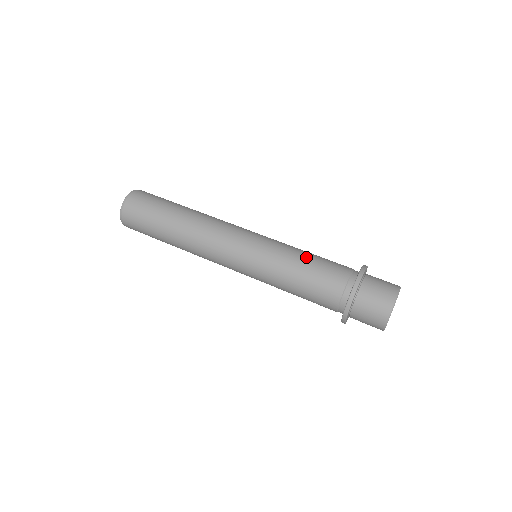
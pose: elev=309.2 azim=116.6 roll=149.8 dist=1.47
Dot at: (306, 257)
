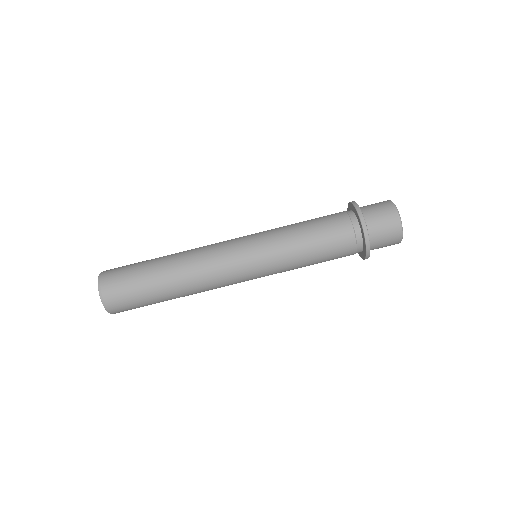
Dot at: (304, 229)
